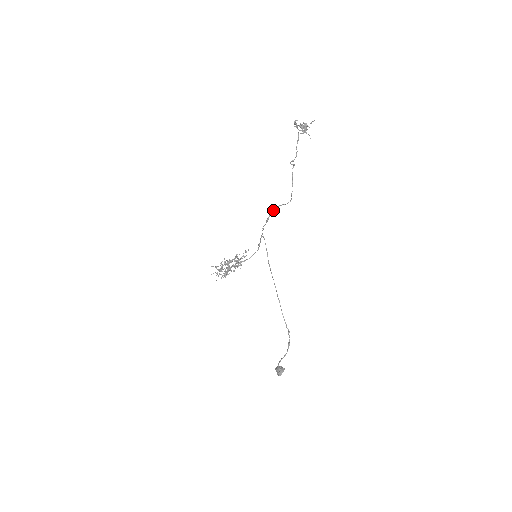
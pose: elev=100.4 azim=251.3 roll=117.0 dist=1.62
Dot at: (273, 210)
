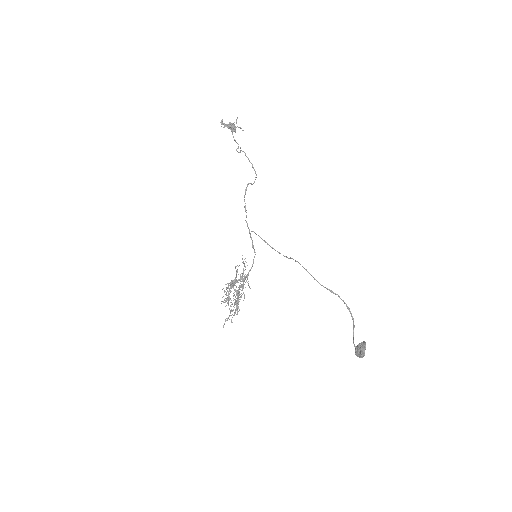
Dot at: (245, 192)
